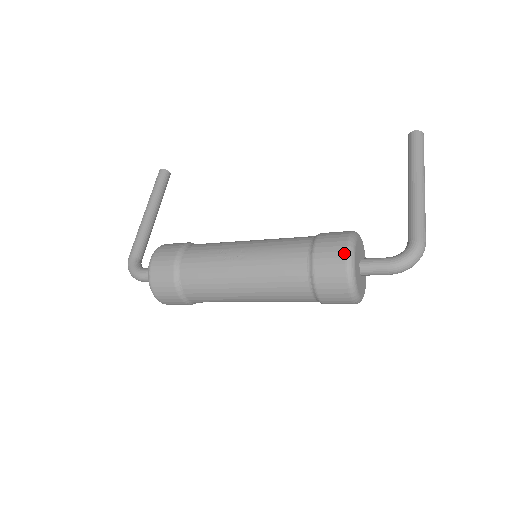
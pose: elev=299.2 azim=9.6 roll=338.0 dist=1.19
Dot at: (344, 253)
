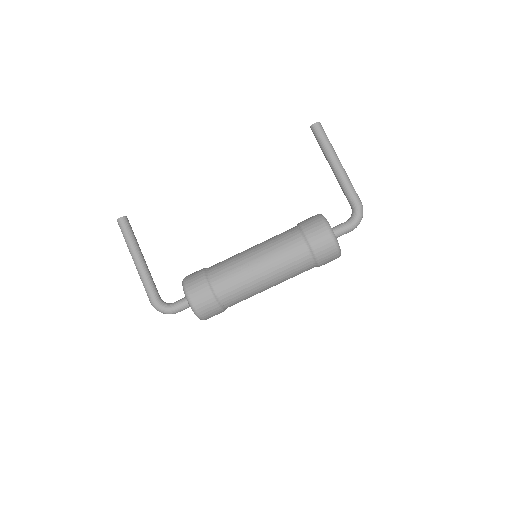
Dot at: (329, 235)
